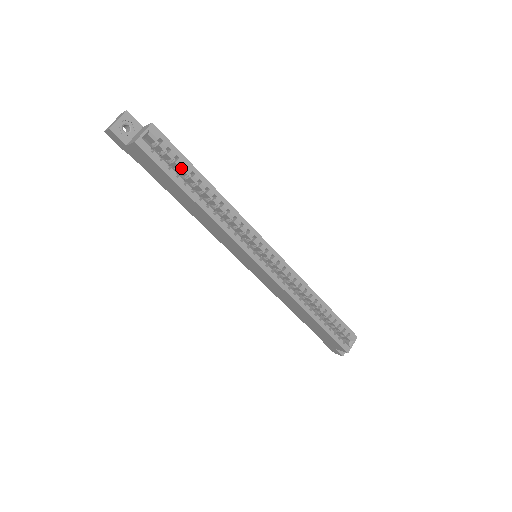
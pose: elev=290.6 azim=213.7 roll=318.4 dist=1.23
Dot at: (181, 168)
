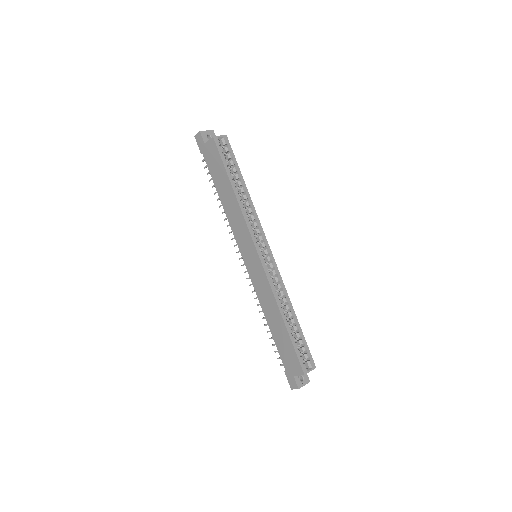
Dot at: (231, 167)
